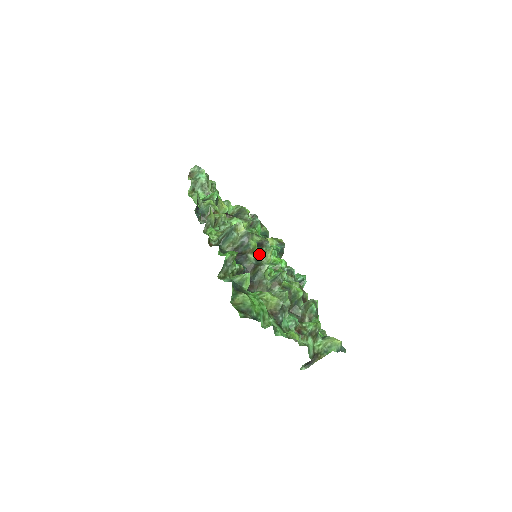
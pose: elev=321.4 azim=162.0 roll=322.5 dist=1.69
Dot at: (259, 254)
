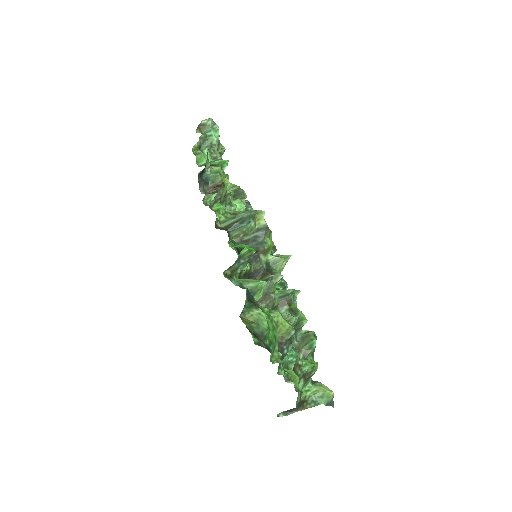
Dot at: (272, 258)
